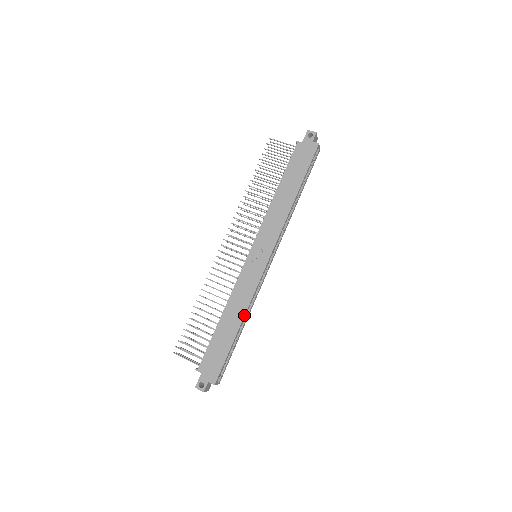
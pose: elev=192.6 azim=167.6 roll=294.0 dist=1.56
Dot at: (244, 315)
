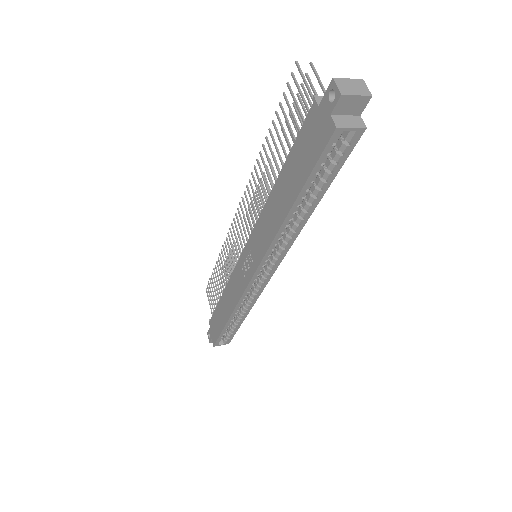
Dot at: (231, 313)
